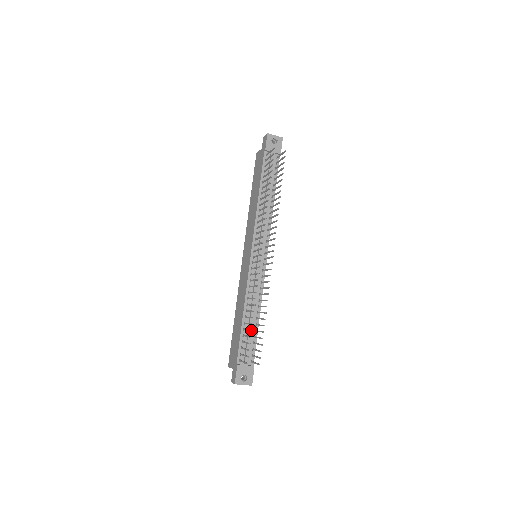
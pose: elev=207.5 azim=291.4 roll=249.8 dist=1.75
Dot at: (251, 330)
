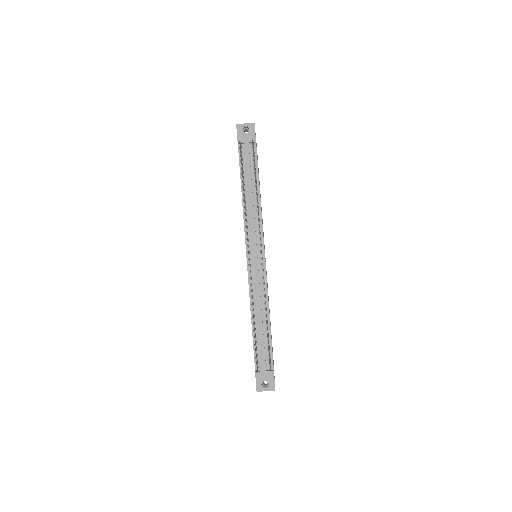
Dot at: occluded
